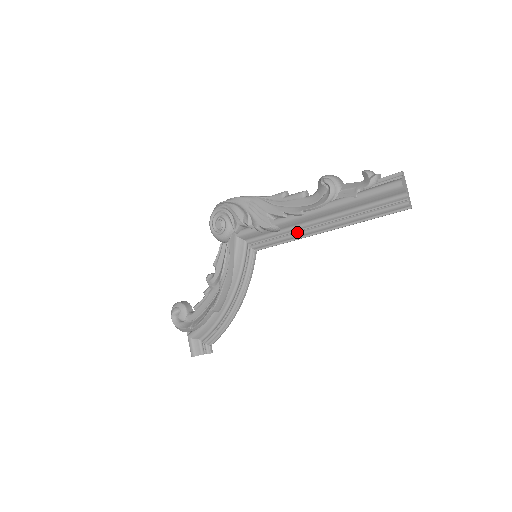
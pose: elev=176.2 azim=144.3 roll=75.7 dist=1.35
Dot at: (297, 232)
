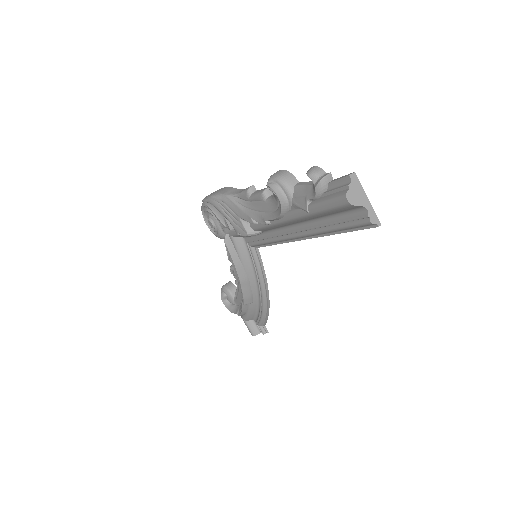
Dot at: (277, 237)
